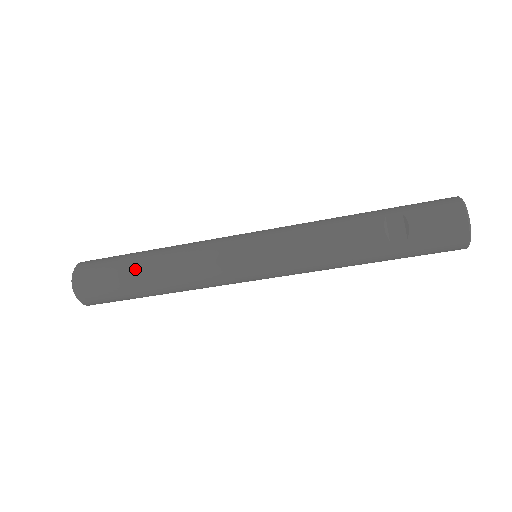
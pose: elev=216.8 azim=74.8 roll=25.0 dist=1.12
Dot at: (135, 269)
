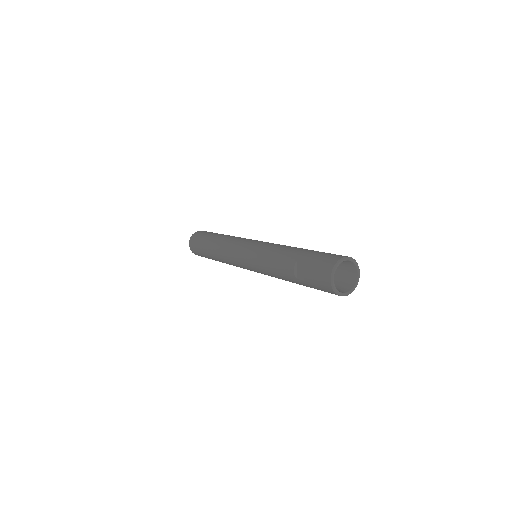
Dot at: (207, 248)
